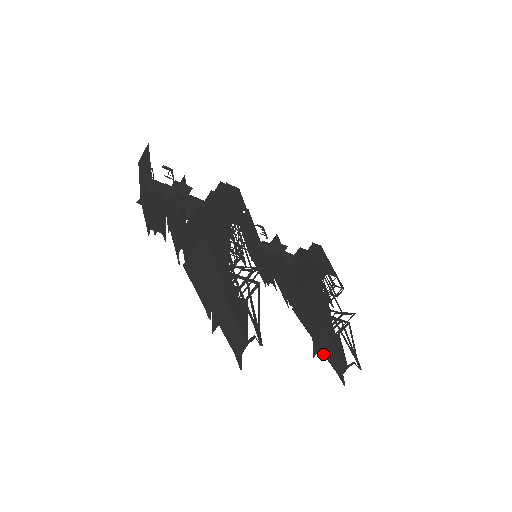
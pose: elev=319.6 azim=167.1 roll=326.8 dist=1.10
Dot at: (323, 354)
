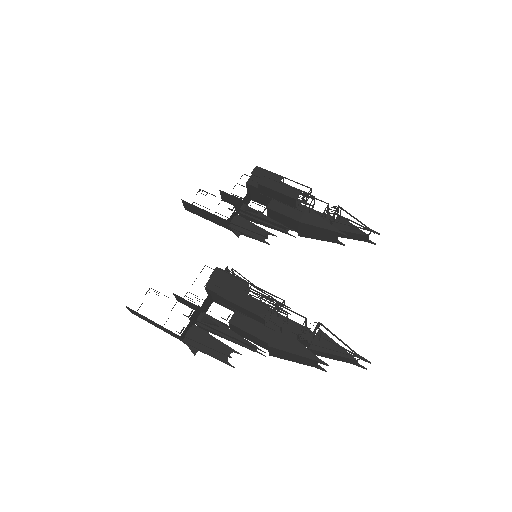
Dot at: occluded
